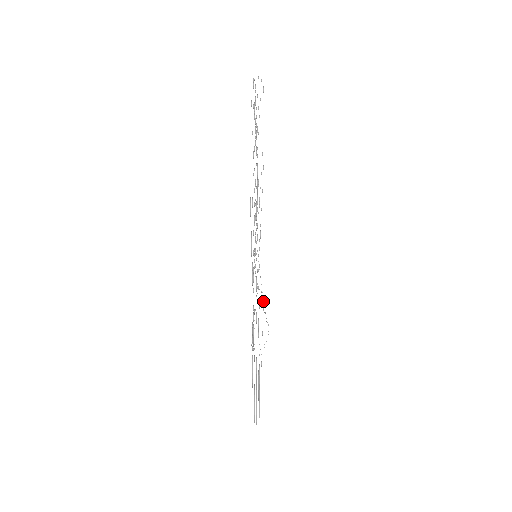
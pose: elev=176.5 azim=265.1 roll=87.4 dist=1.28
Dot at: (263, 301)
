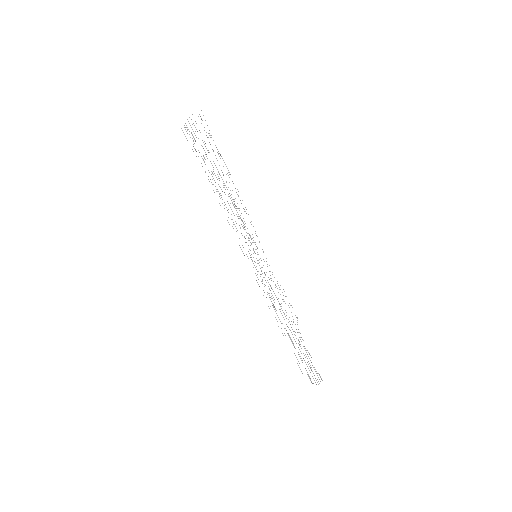
Dot at: occluded
